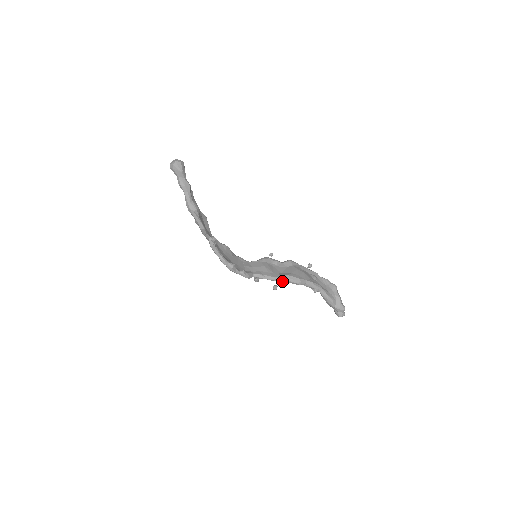
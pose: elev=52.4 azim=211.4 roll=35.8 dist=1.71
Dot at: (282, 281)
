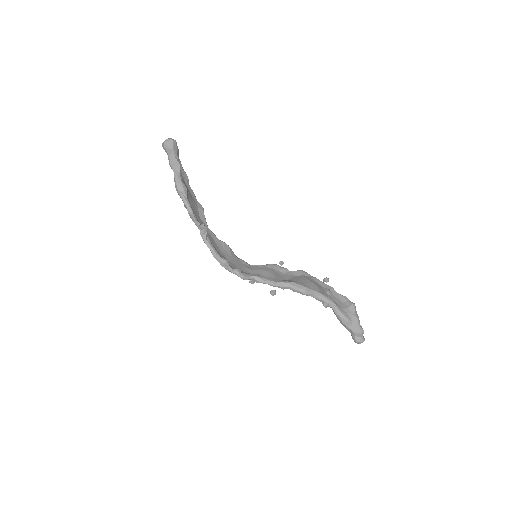
Dot at: (285, 288)
